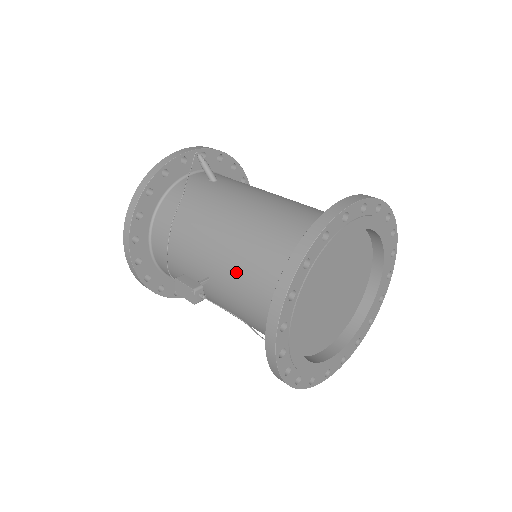
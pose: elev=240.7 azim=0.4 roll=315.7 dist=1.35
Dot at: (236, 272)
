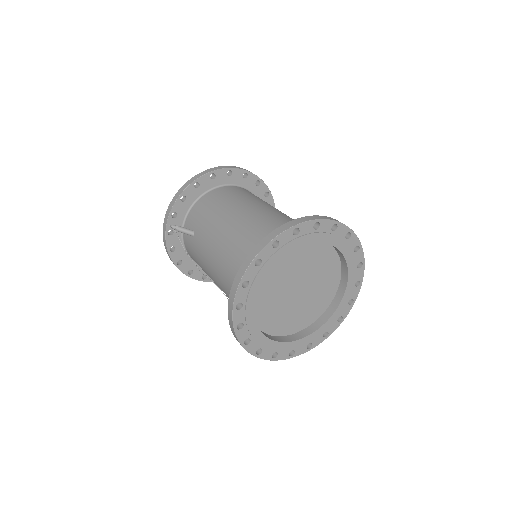
Dot at: occluded
